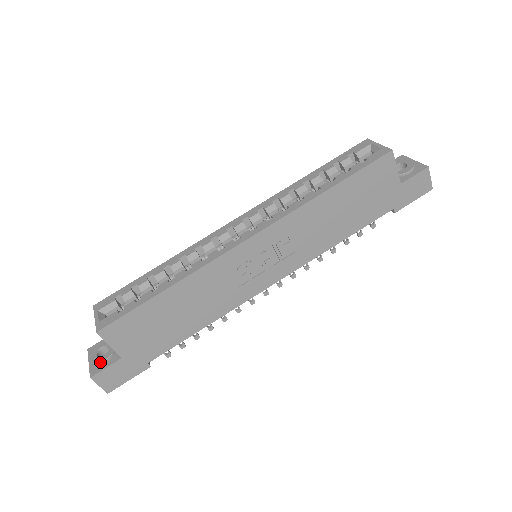
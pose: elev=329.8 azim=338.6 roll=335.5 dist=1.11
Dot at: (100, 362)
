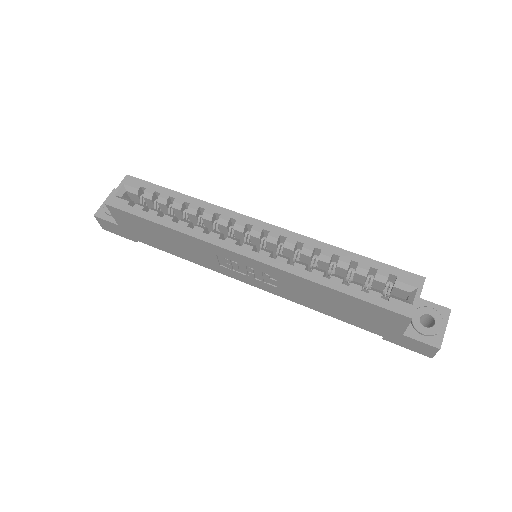
Dot at: (106, 212)
